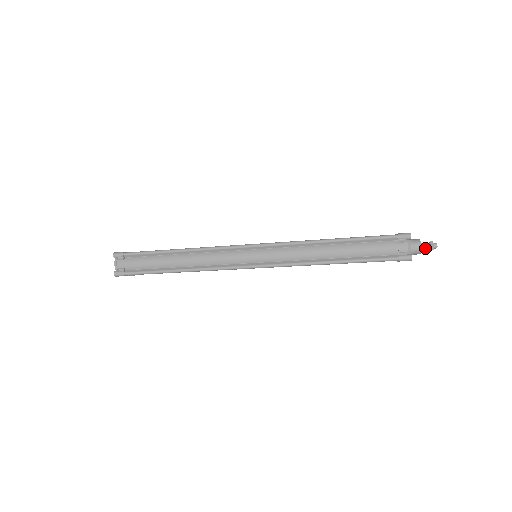
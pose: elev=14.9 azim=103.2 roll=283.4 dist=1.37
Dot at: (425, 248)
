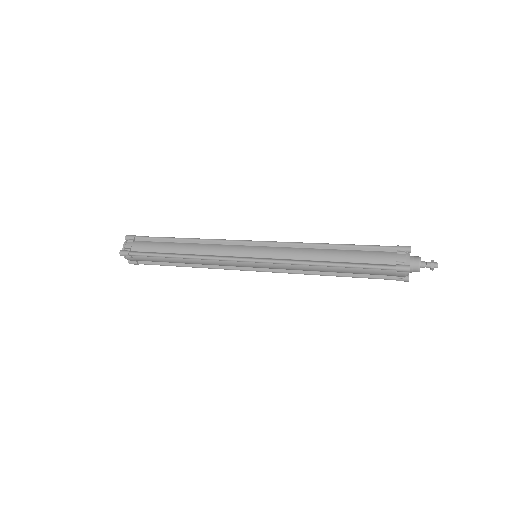
Dot at: (425, 266)
